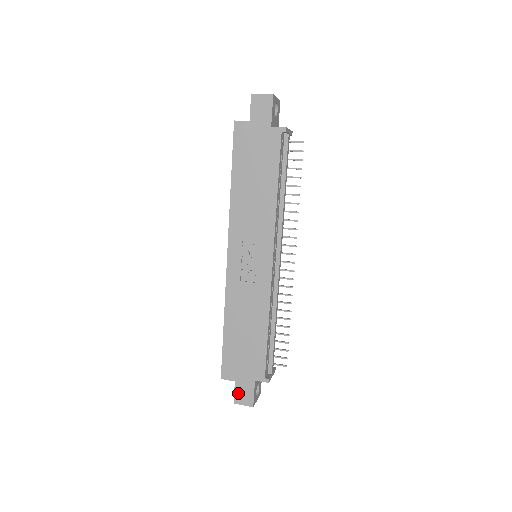
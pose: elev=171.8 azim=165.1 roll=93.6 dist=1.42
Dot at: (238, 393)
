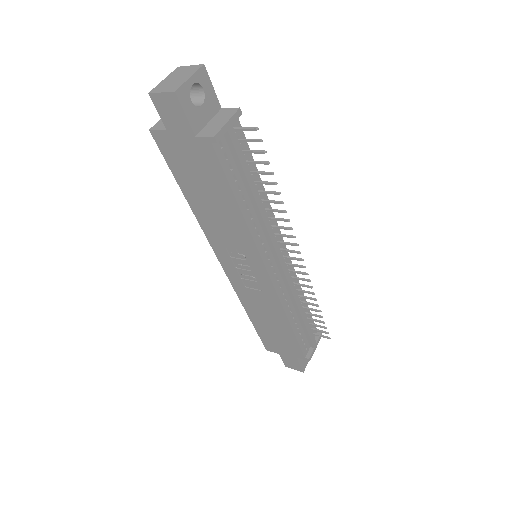
Dot at: (286, 362)
